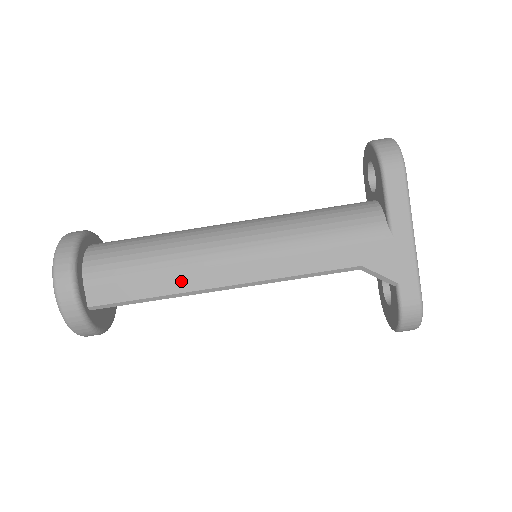
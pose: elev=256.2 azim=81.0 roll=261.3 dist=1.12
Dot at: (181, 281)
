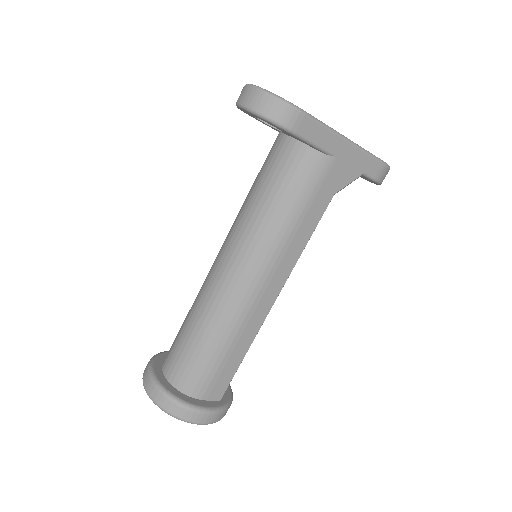
Dot at: (249, 332)
